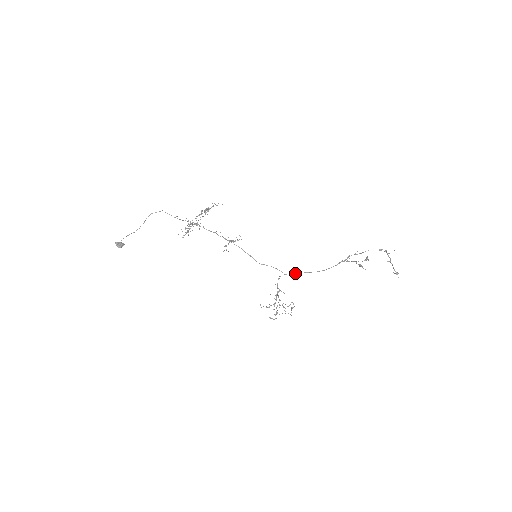
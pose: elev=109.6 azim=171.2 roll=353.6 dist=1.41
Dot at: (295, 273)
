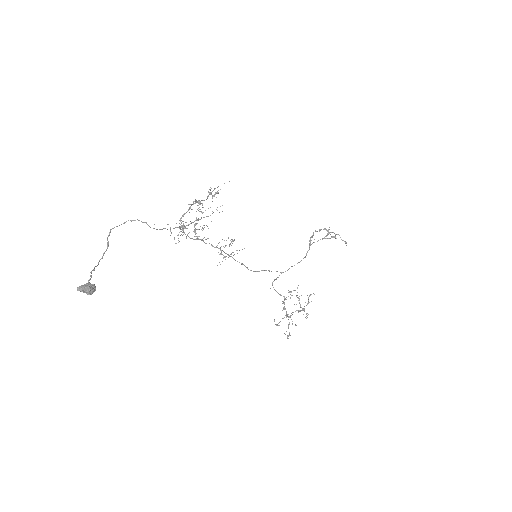
Dot at: occluded
